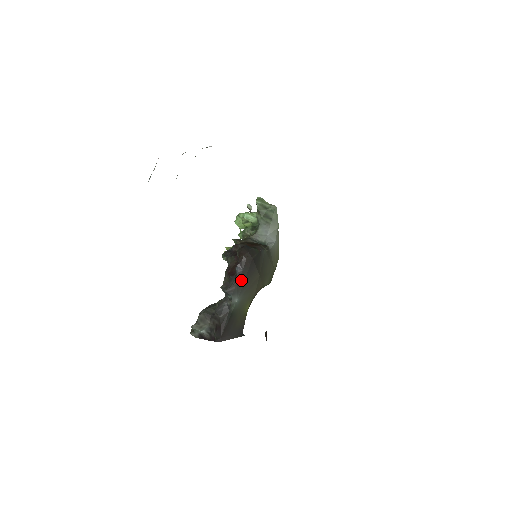
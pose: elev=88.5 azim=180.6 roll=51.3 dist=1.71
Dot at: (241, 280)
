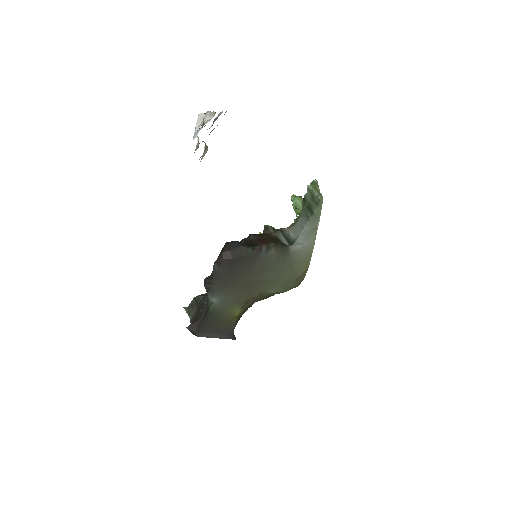
Dot at: (218, 280)
